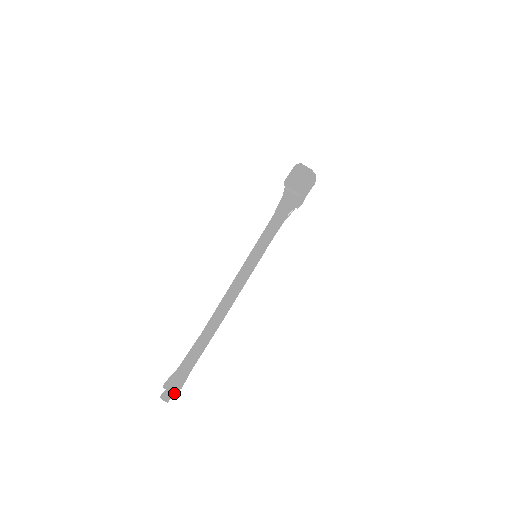
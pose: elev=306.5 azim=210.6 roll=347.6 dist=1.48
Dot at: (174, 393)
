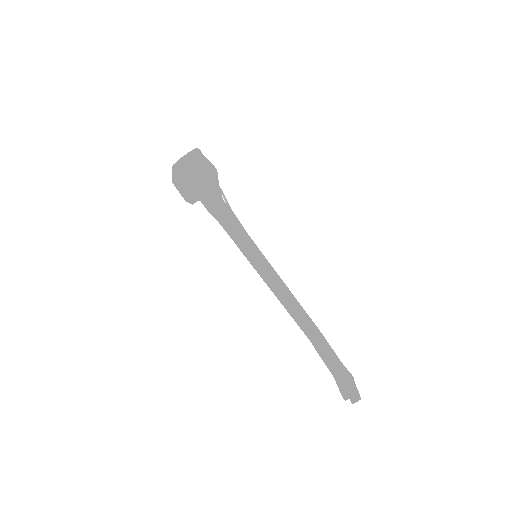
Dot at: (357, 393)
